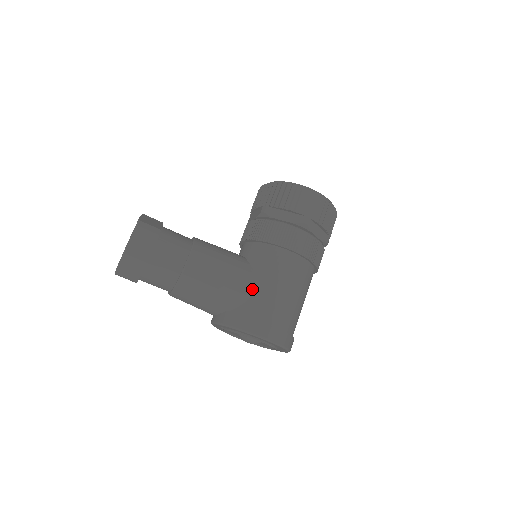
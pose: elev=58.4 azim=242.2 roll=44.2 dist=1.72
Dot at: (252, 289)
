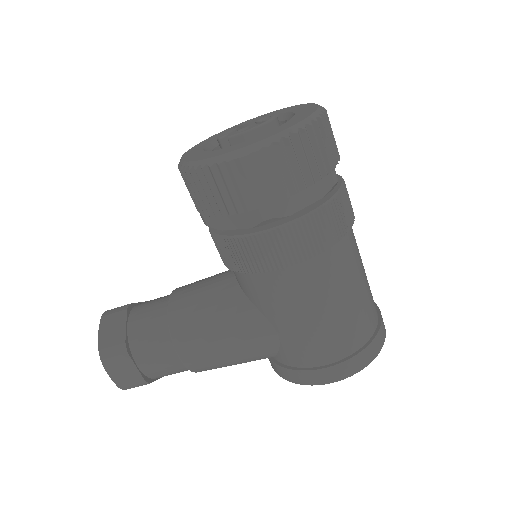
Dot at: (273, 336)
